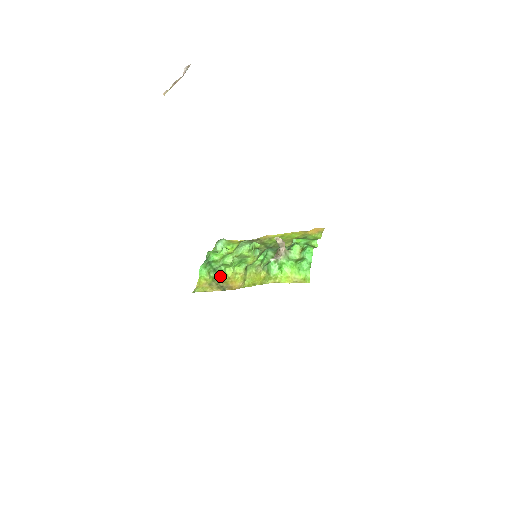
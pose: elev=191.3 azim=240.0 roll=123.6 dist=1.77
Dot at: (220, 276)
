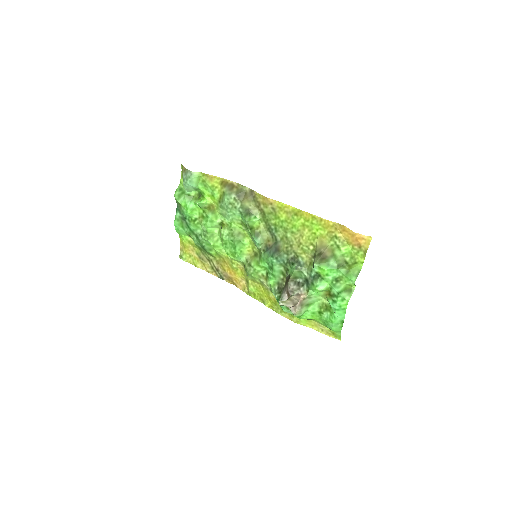
Dot at: (209, 253)
